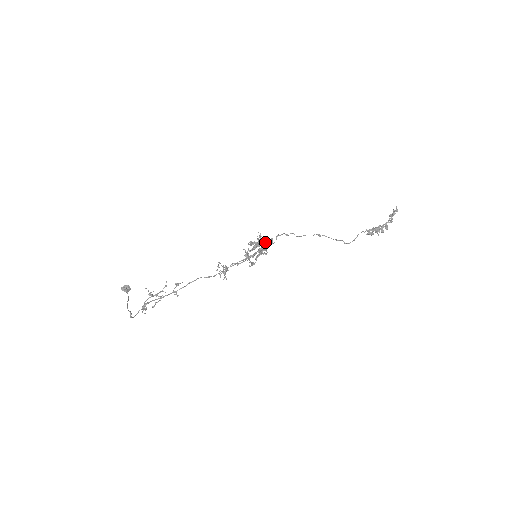
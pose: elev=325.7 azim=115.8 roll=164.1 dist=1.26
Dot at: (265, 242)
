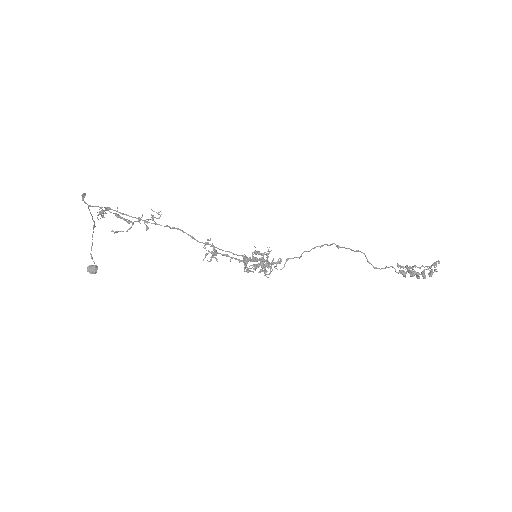
Dot at: occluded
